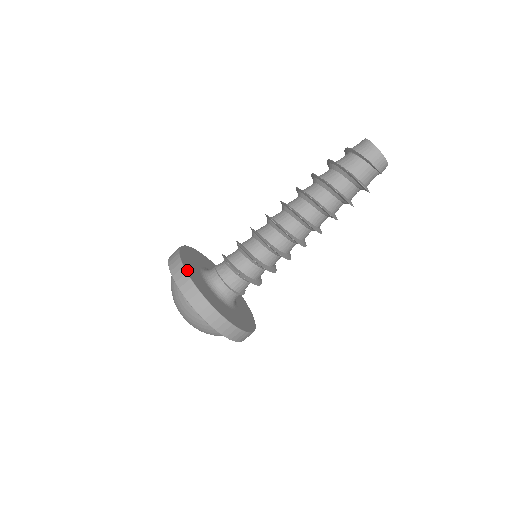
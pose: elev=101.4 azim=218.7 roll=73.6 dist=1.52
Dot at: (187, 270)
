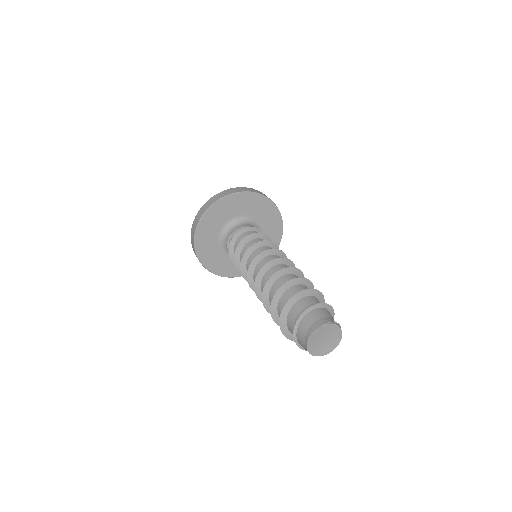
Dot at: (197, 236)
